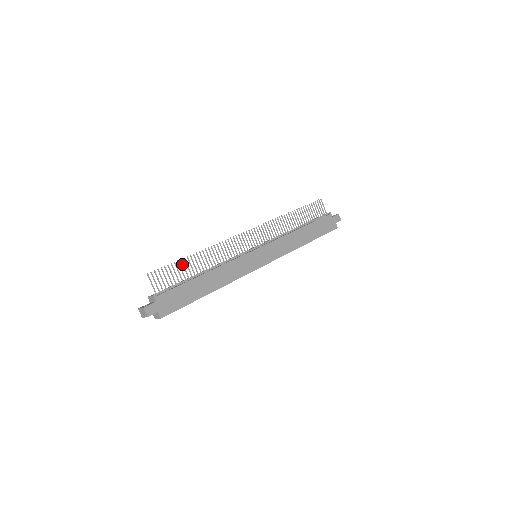
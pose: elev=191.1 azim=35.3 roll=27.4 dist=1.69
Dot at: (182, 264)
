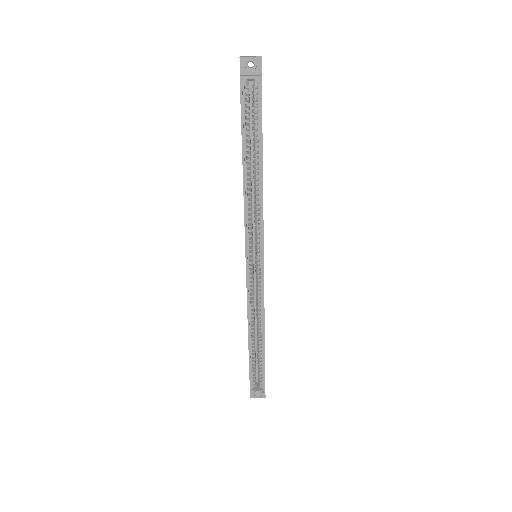
Dot at: occluded
